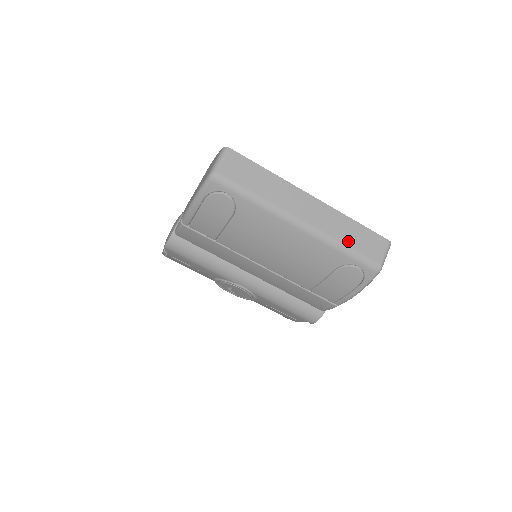
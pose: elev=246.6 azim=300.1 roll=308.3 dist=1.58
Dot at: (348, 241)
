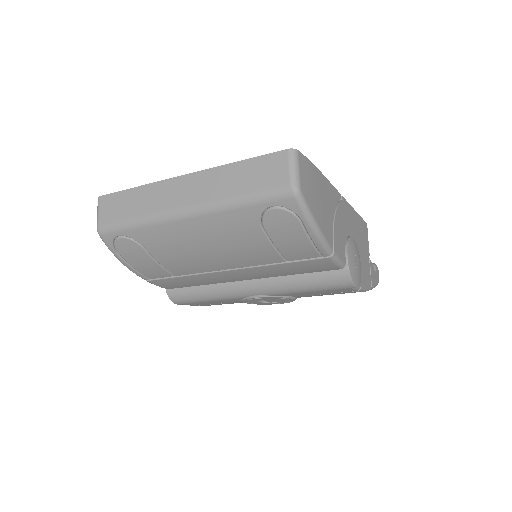
Dot at: (239, 190)
